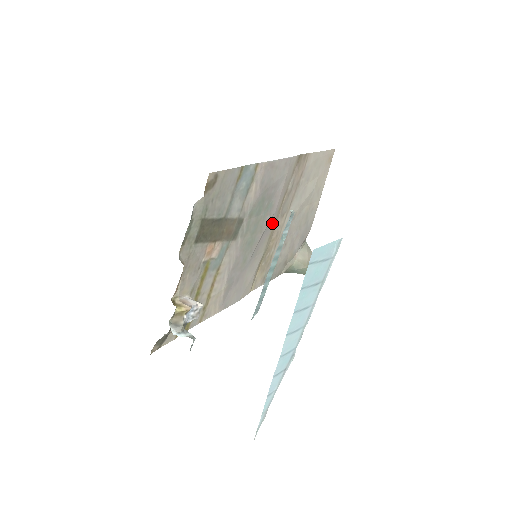
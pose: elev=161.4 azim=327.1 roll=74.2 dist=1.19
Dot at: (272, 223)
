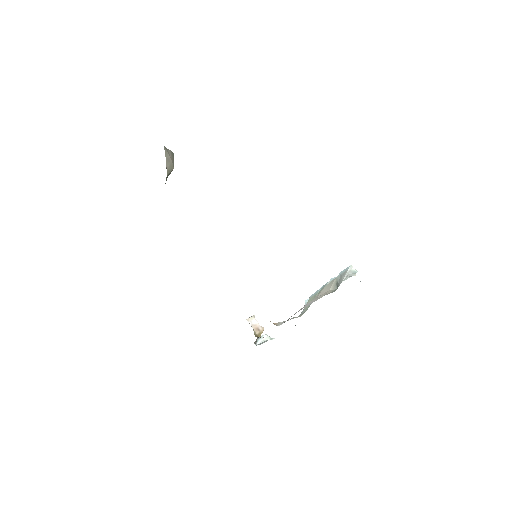
Dot at: occluded
